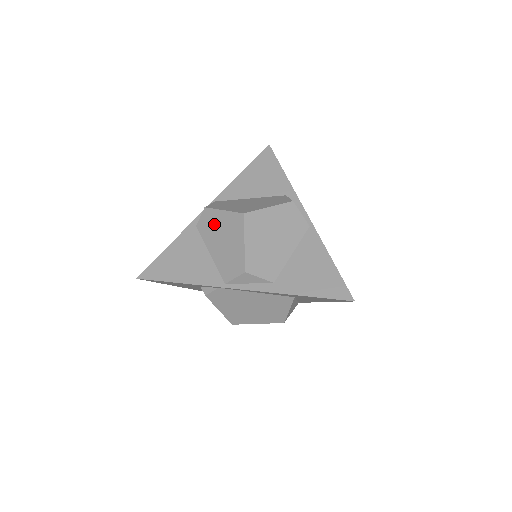
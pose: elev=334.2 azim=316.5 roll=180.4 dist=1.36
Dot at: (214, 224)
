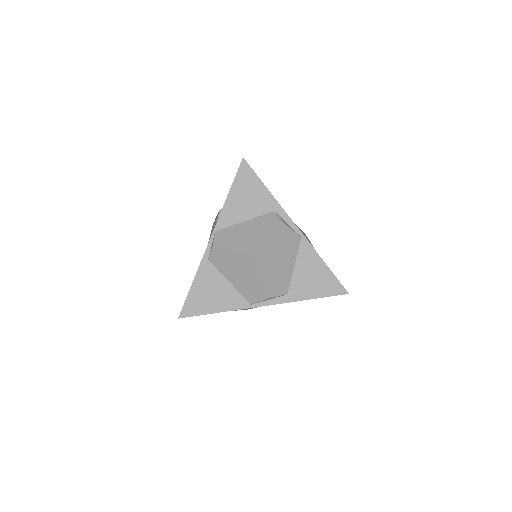
Dot at: (227, 261)
